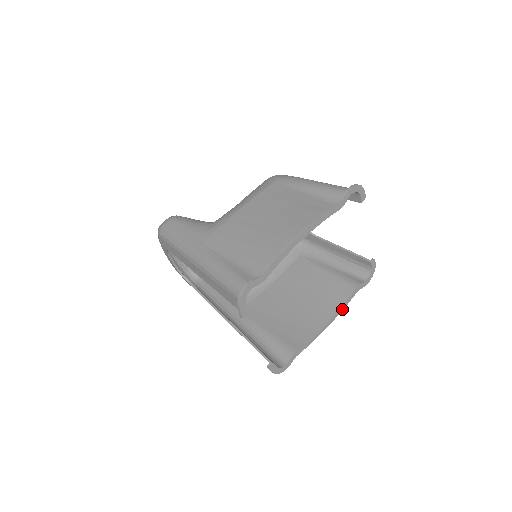
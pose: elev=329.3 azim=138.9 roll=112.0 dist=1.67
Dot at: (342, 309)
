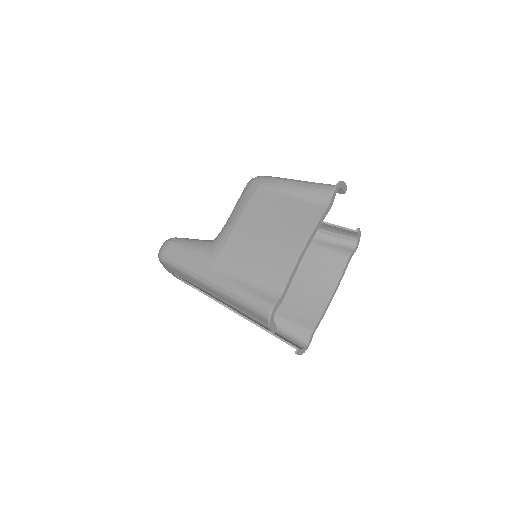
Dot at: (341, 279)
